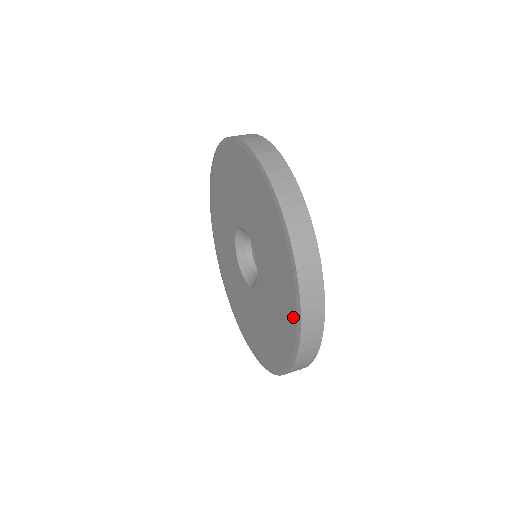
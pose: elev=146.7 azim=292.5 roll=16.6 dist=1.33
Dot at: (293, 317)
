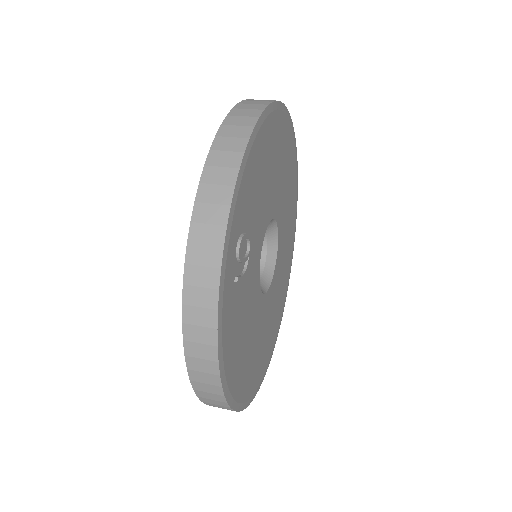
Dot at: occluded
